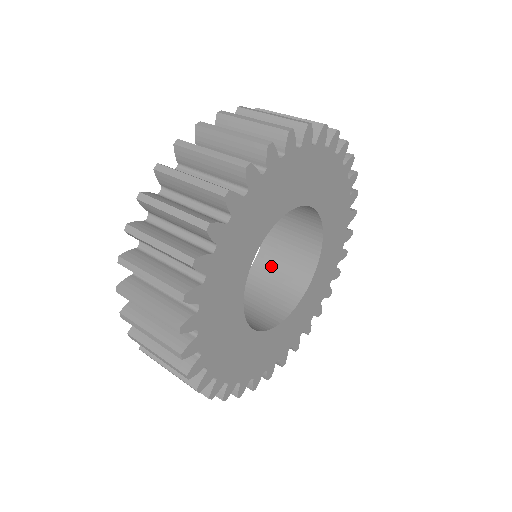
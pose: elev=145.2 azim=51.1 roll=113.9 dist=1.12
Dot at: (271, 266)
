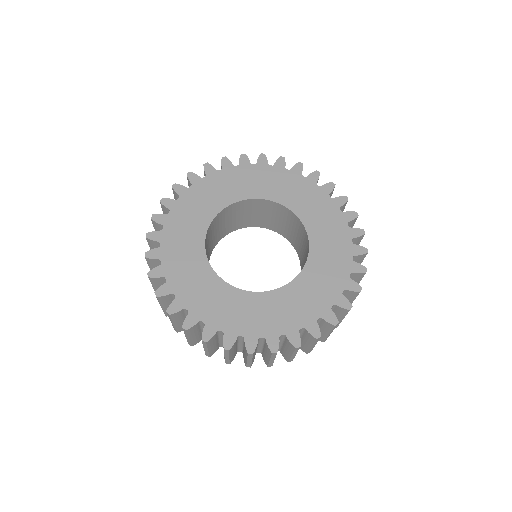
Dot at: (302, 256)
